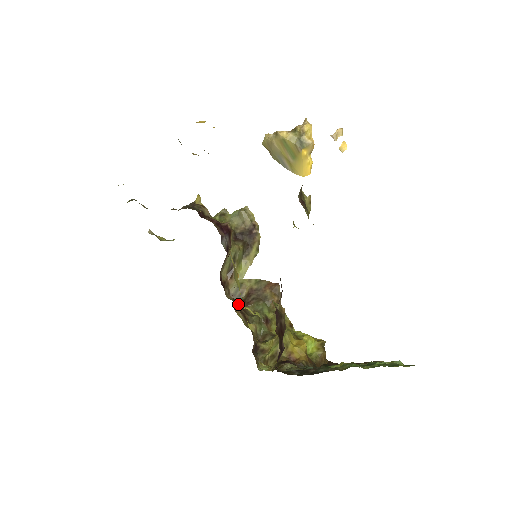
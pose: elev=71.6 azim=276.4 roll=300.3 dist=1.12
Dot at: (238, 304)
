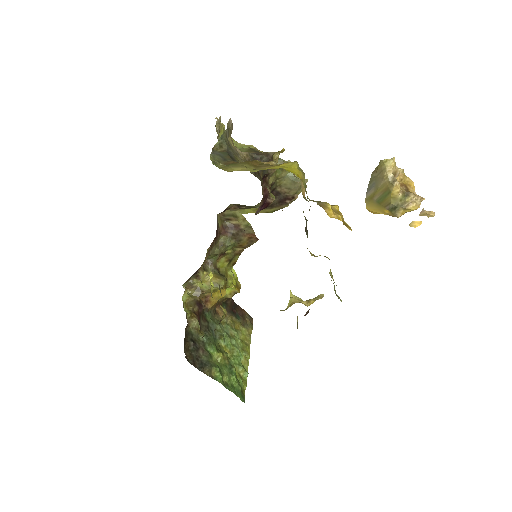
Dot at: (218, 229)
